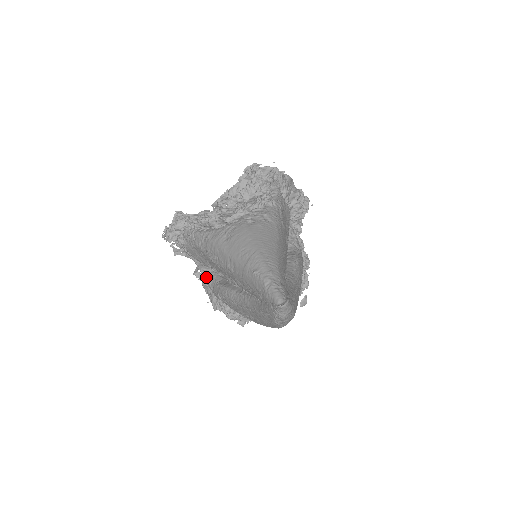
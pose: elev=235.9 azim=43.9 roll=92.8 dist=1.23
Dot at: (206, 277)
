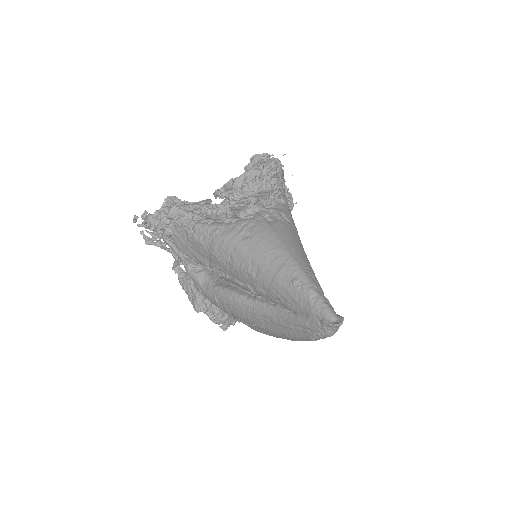
Dot at: (196, 275)
